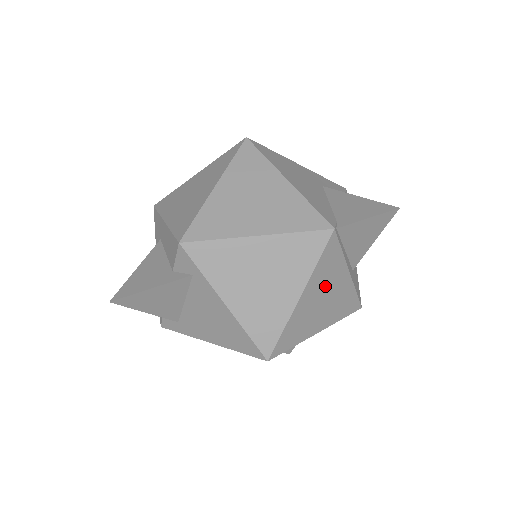
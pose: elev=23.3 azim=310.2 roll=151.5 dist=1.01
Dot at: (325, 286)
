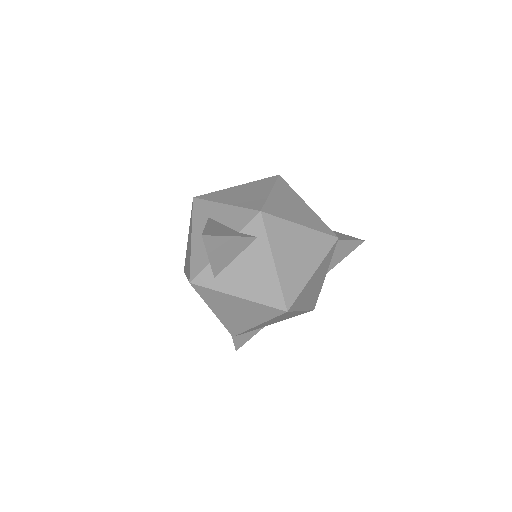
Dot at: (319, 276)
